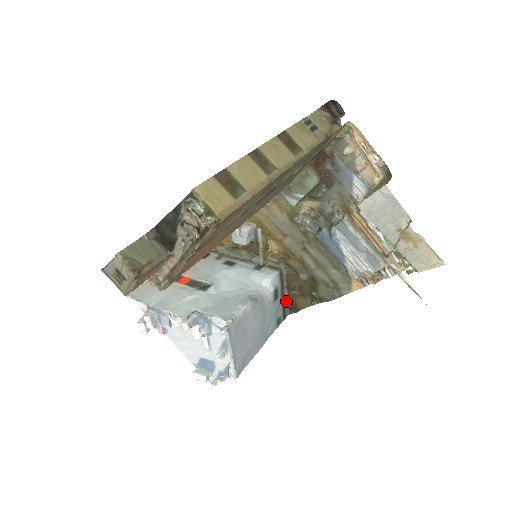
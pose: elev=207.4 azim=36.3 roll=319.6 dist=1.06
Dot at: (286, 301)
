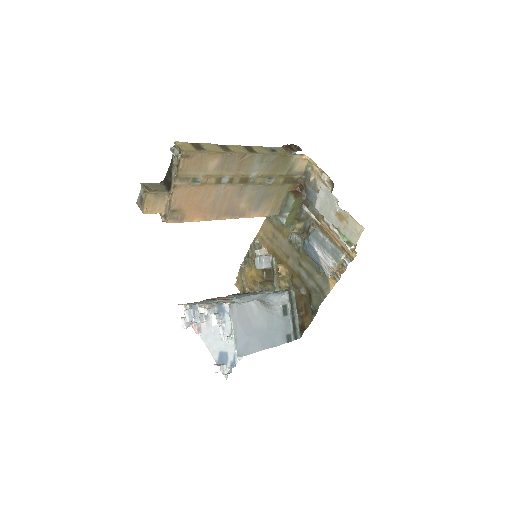
Dot at: (297, 323)
